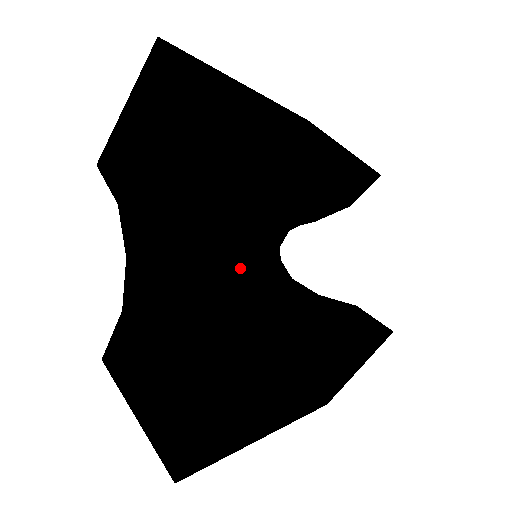
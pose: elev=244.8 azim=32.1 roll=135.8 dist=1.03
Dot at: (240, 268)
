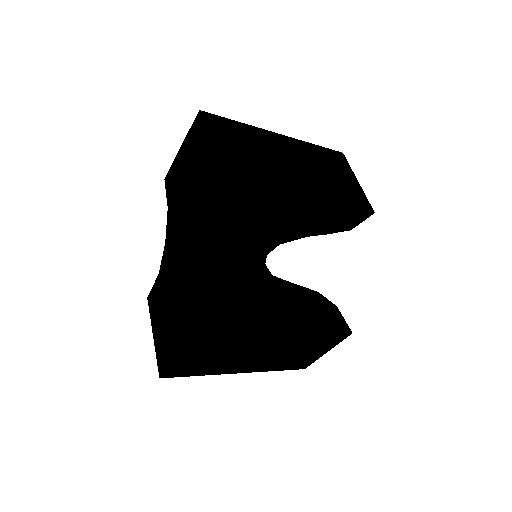
Dot at: (214, 269)
